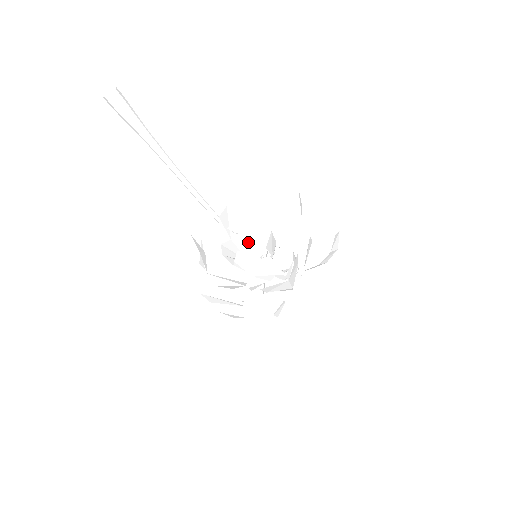
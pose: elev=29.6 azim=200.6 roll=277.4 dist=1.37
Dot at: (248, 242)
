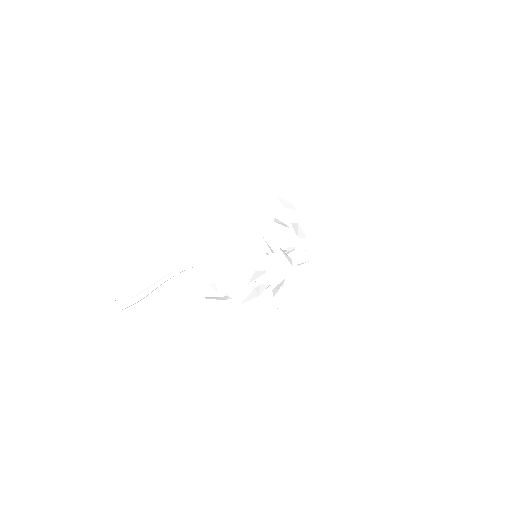
Dot at: occluded
